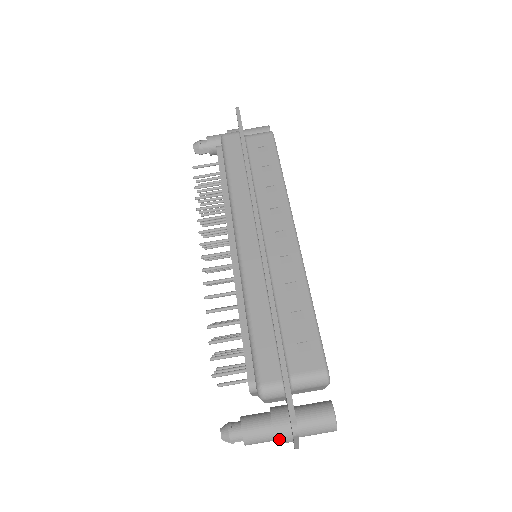
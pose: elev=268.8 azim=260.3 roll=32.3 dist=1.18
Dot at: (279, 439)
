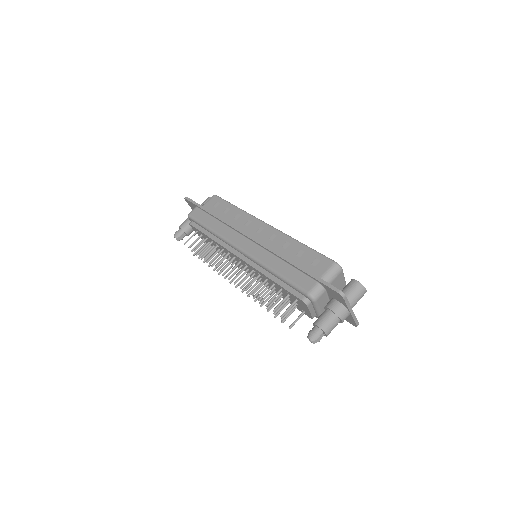
Dot at: (341, 315)
